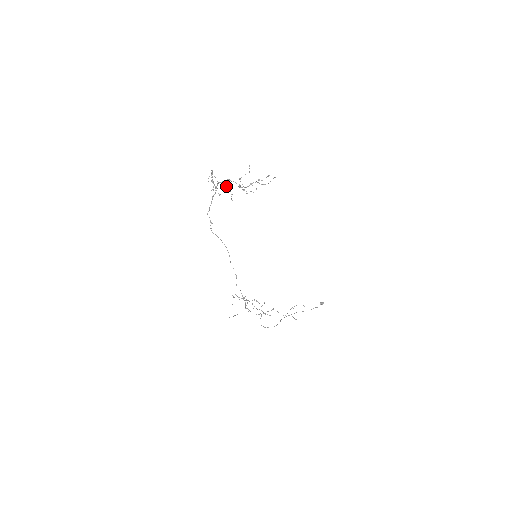
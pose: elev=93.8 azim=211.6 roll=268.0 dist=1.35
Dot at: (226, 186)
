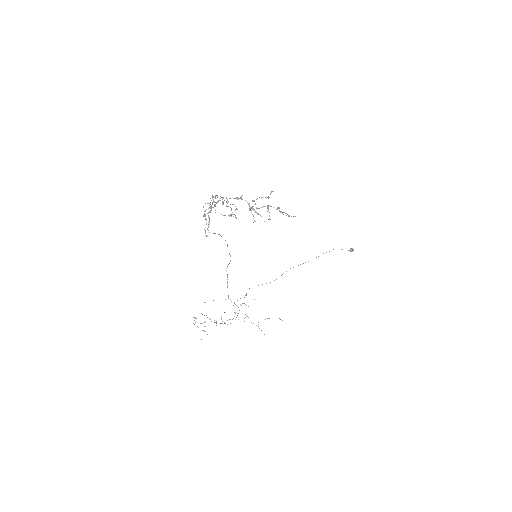
Dot at: occluded
